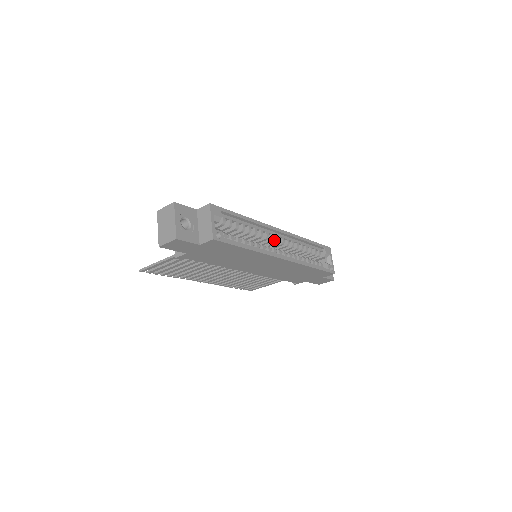
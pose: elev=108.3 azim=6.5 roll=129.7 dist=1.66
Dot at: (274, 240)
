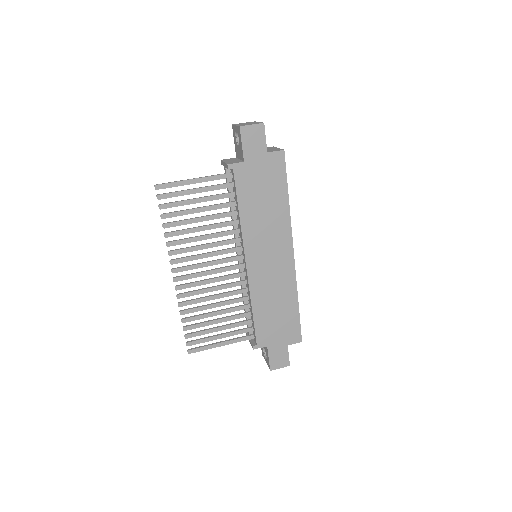
Dot at: occluded
